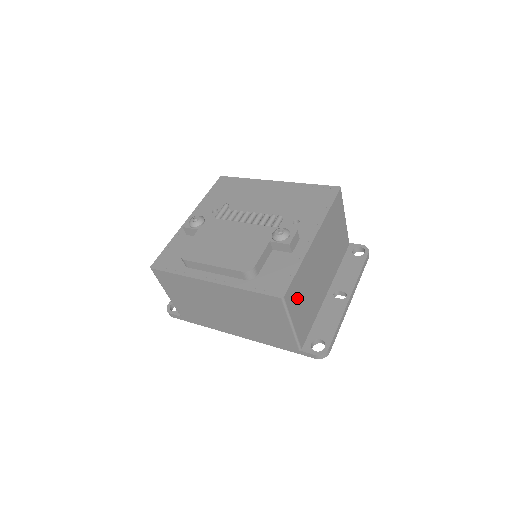
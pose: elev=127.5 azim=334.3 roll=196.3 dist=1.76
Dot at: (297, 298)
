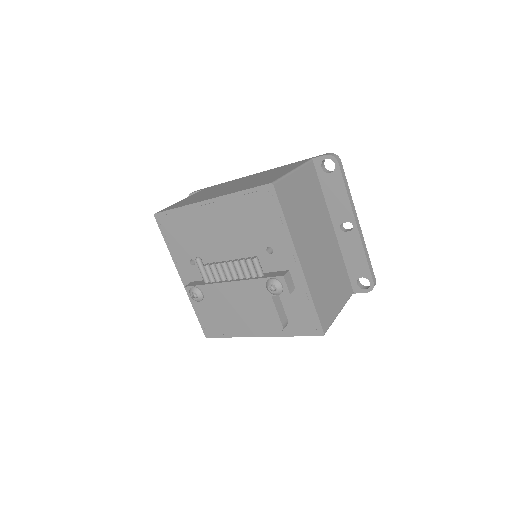
Dot at: (328, 304)
